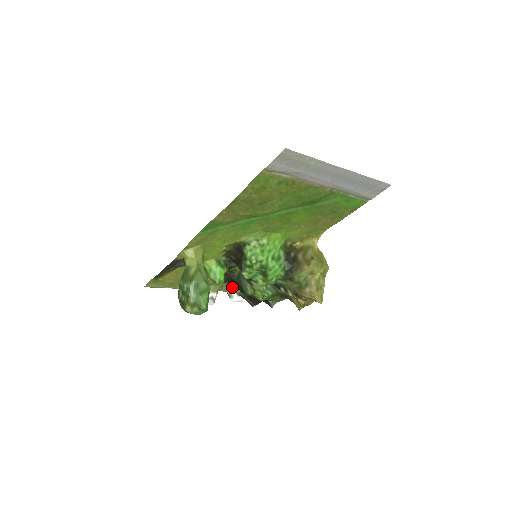
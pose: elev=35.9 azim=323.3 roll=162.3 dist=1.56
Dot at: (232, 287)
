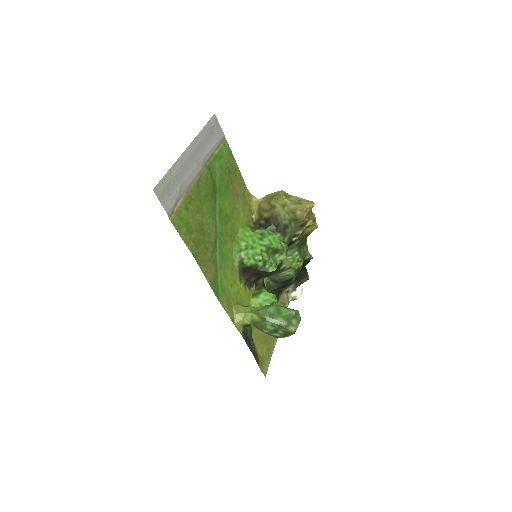
Dot at: (286, 294)
